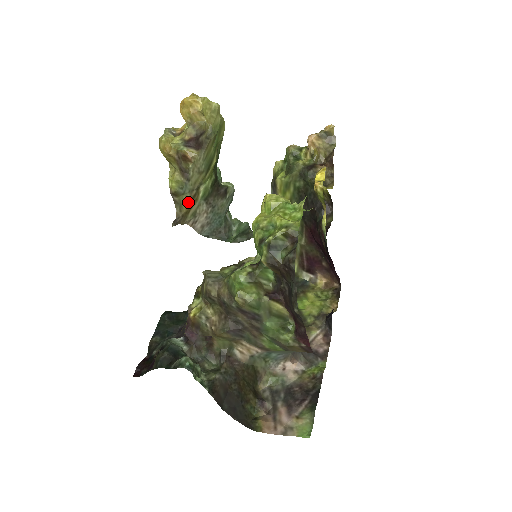
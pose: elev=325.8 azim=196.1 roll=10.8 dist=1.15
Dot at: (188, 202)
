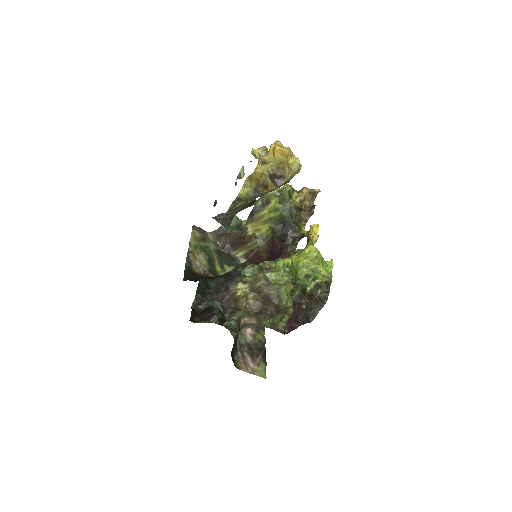
Dot at: (239, 205)
